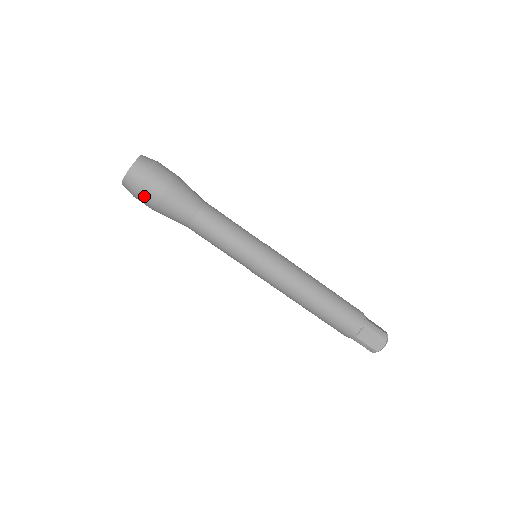
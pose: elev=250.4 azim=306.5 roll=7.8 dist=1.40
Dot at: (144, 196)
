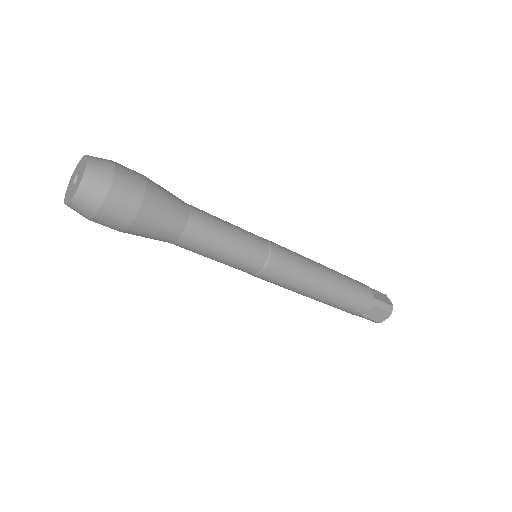
Dot at: (104, 223)
